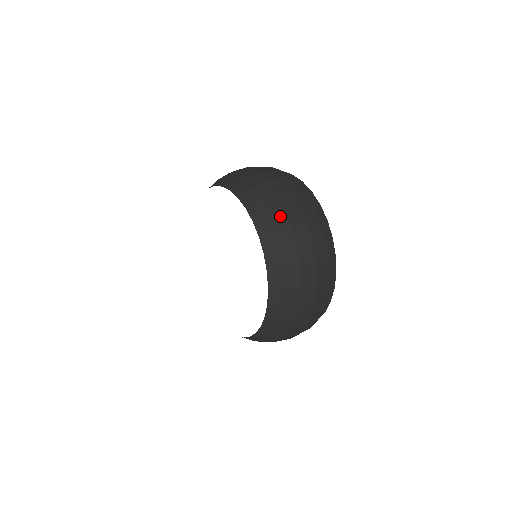
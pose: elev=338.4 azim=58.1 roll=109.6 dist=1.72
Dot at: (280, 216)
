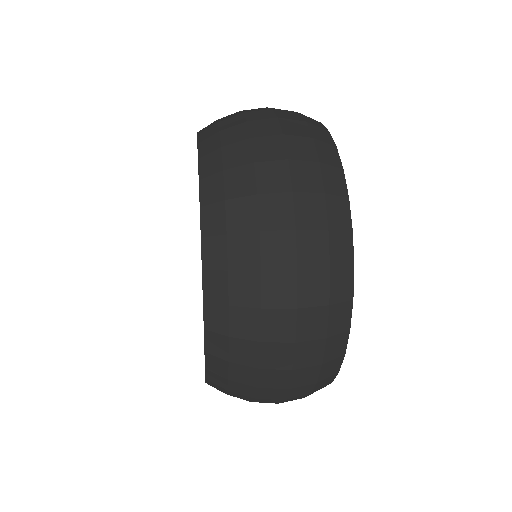
Dot at: (247, 207)
